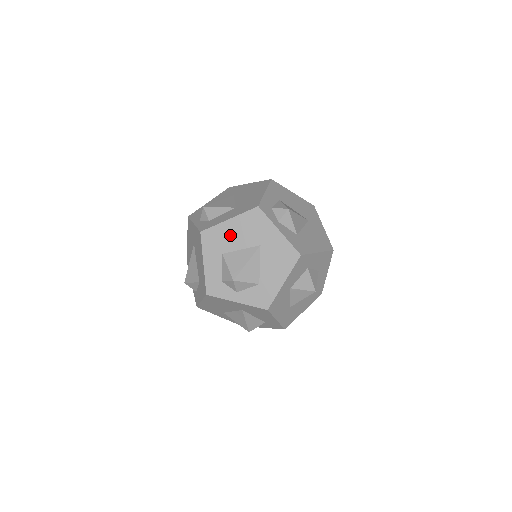
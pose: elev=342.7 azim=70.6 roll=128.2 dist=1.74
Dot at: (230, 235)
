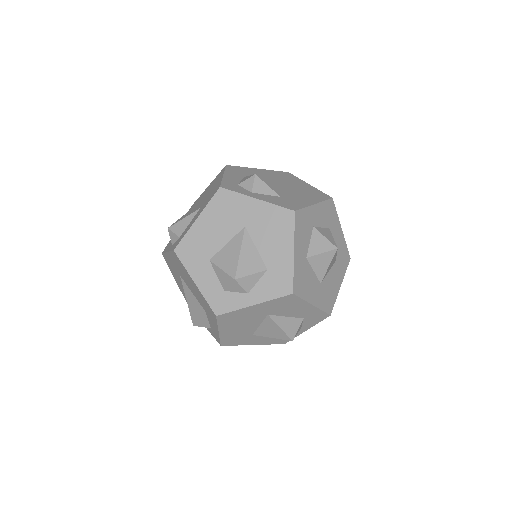
Dot at: (207, 235)
